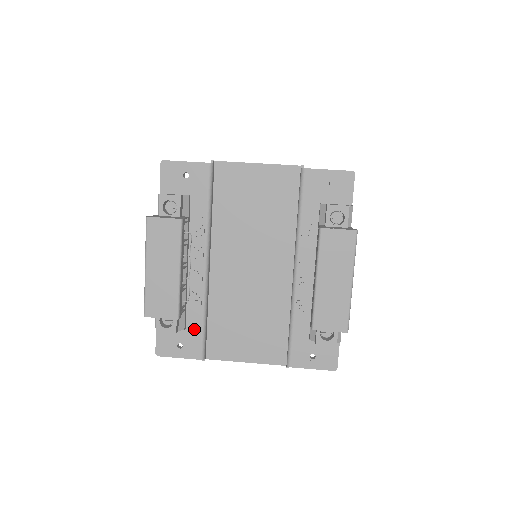
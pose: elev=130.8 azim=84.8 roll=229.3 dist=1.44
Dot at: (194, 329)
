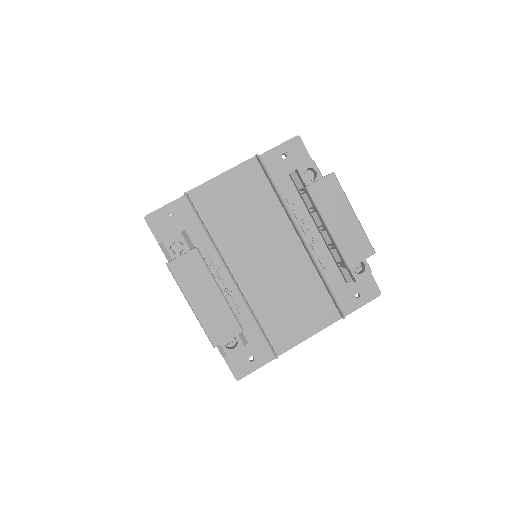
Dot at: (254, 337)
